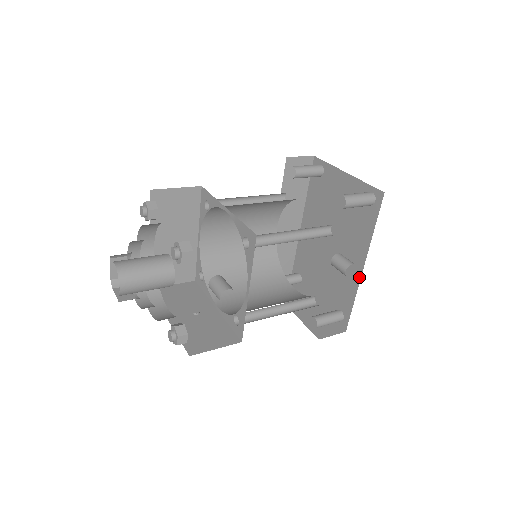
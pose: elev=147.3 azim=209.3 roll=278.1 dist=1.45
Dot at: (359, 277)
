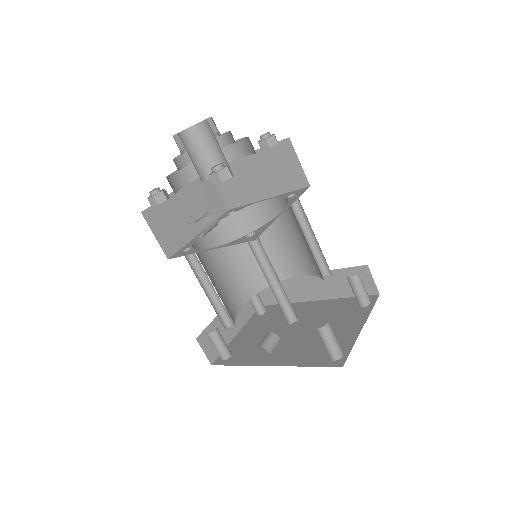
Dot at: (261, 364)
